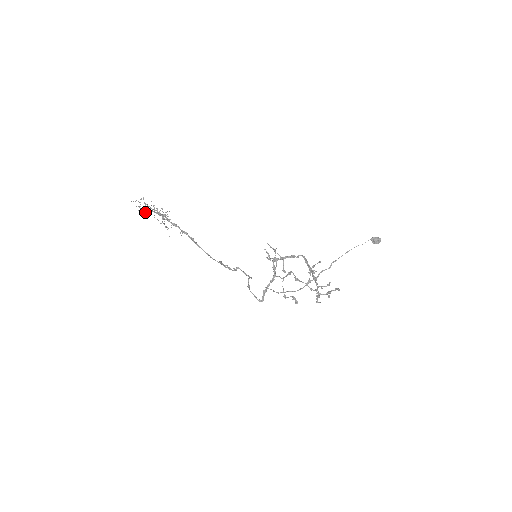
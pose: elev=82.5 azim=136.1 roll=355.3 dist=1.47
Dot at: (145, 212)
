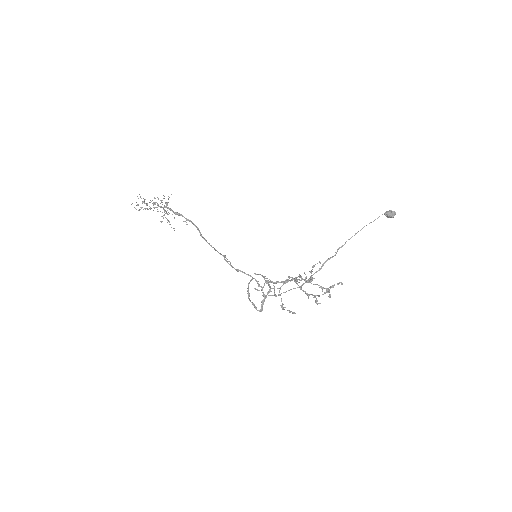
Dot at: occluded
